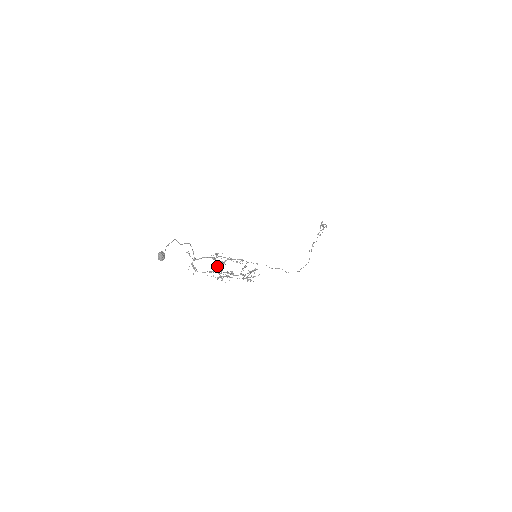
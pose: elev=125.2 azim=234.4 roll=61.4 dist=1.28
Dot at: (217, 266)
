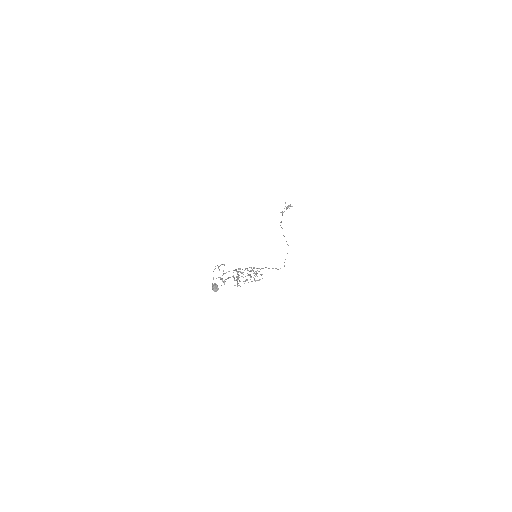
Dot at: occluded
